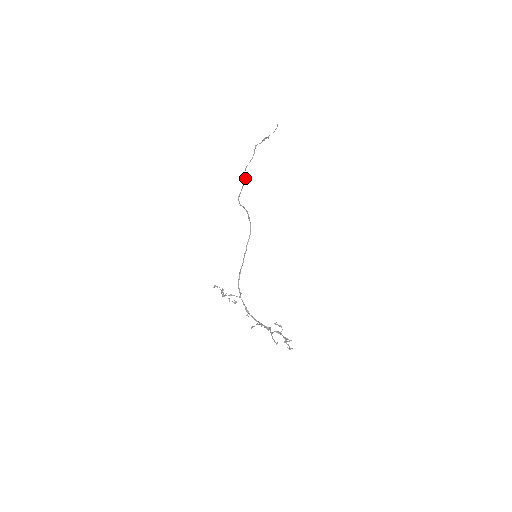
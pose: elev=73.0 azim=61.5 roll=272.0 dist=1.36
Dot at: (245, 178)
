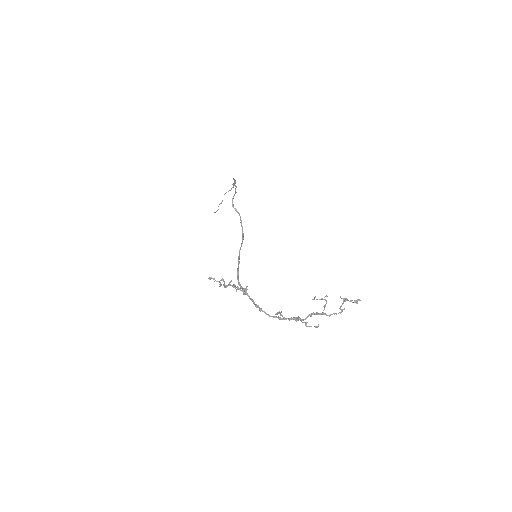
Dot at: occluded
